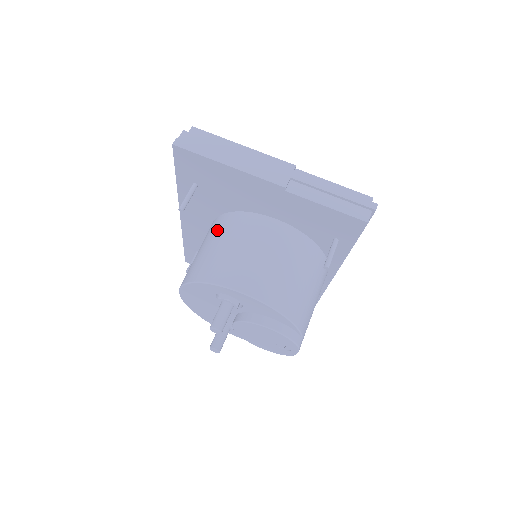
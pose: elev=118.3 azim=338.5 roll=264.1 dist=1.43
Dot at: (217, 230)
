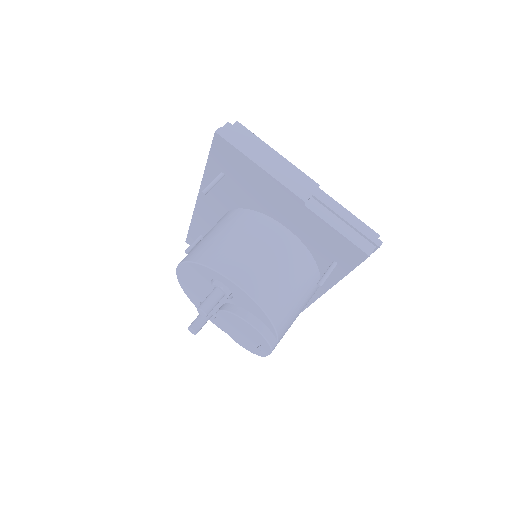
Dot at: (229, 221)
